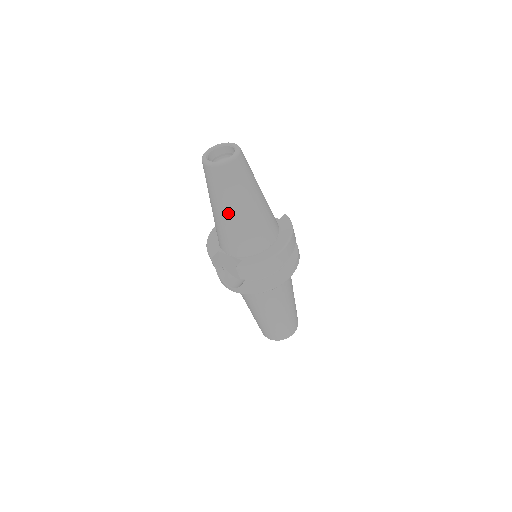
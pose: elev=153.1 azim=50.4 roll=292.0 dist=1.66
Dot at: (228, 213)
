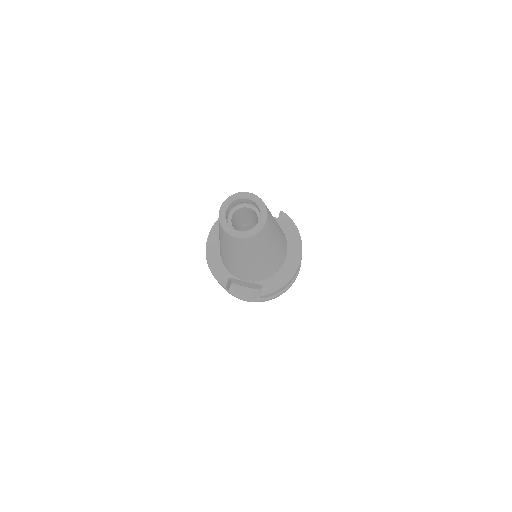
Dot at: (253, 261)
